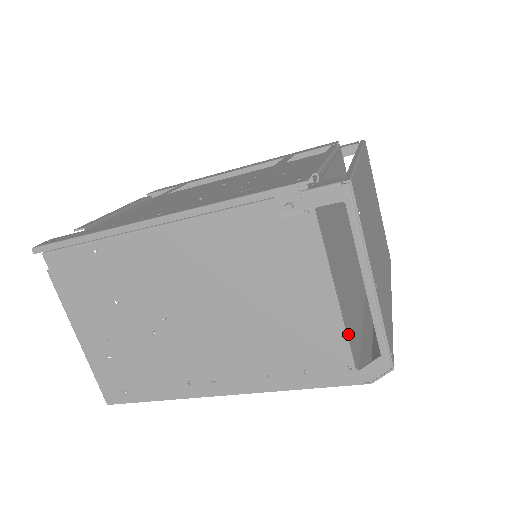
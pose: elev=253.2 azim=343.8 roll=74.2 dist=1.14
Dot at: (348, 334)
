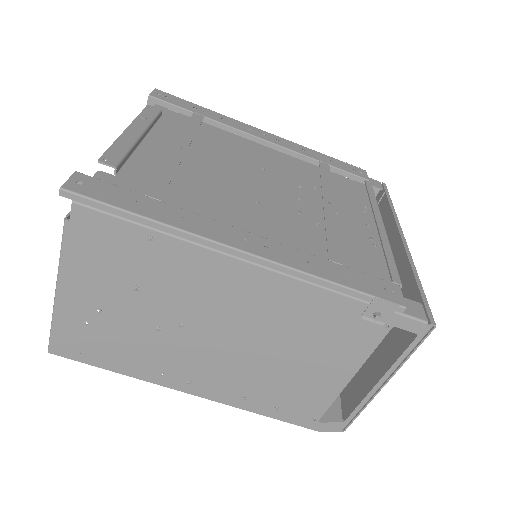
Dot at: occluded
